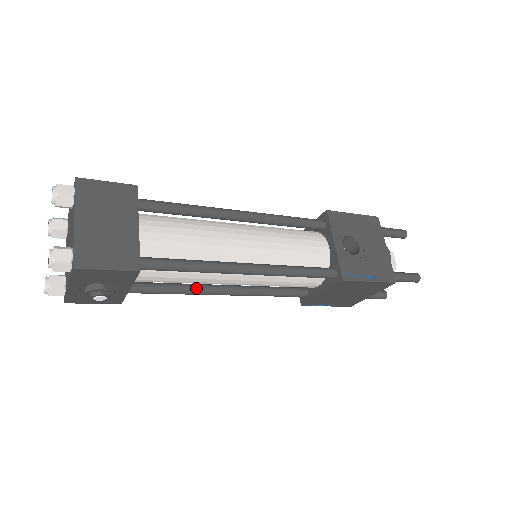
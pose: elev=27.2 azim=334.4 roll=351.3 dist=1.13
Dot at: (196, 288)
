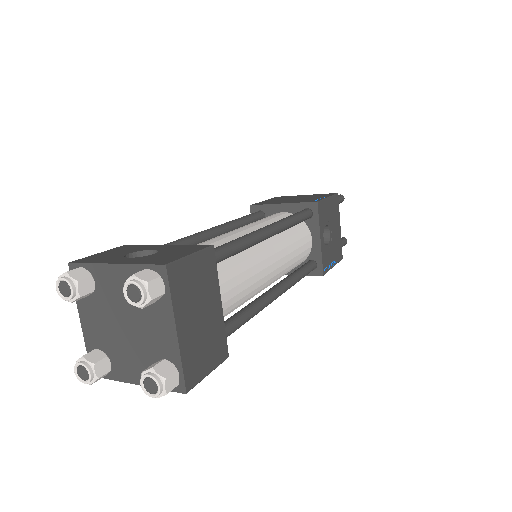
Dot at: occluded
